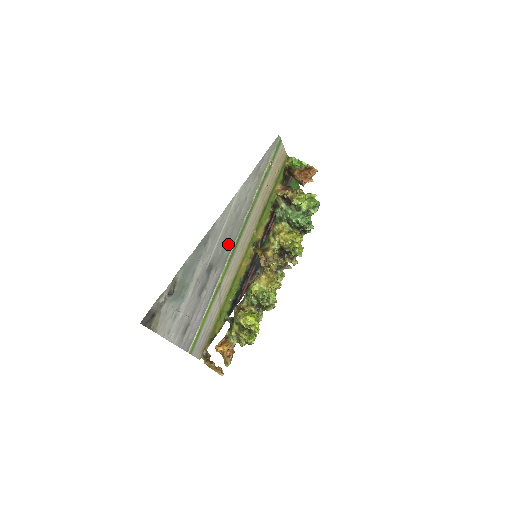
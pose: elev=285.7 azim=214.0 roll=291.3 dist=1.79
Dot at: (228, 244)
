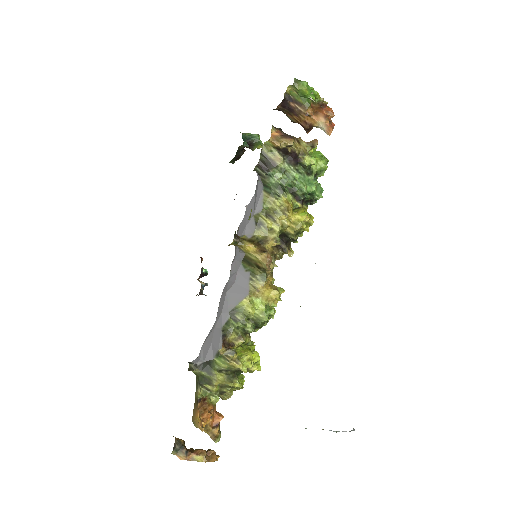
Dot at: occluded
